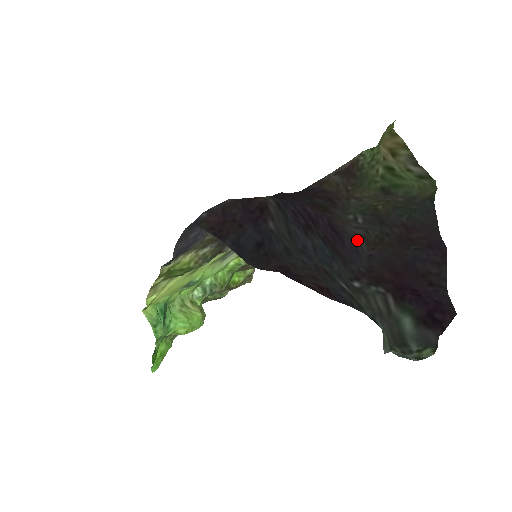
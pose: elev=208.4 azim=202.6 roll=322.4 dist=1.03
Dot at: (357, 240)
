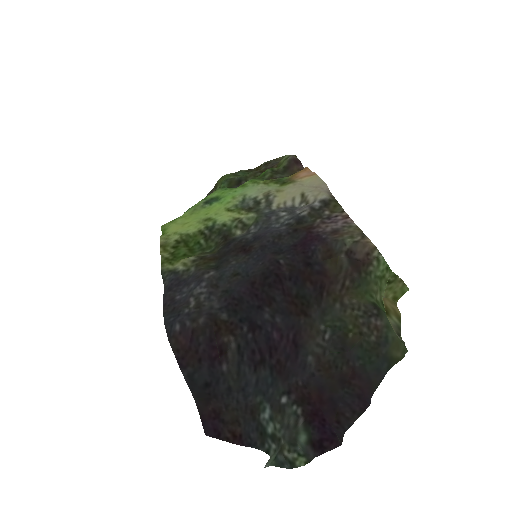
Dot at: (310, 359)
